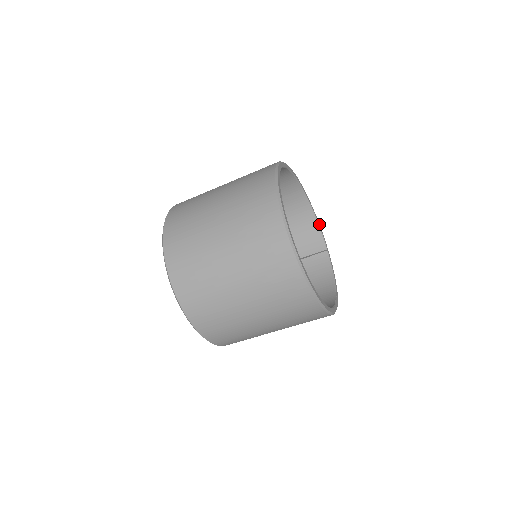
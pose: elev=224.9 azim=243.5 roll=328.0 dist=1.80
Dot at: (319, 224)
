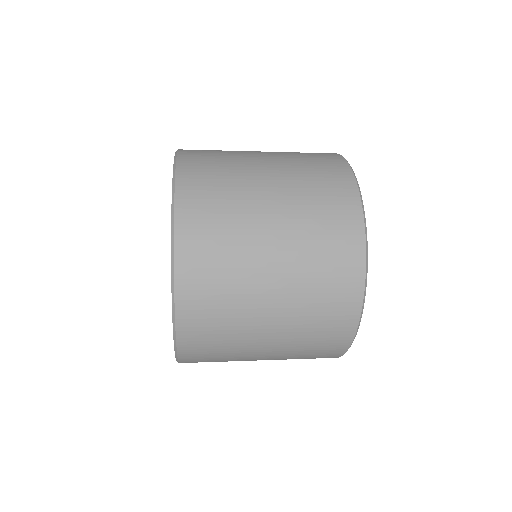
Dot at: occluded
